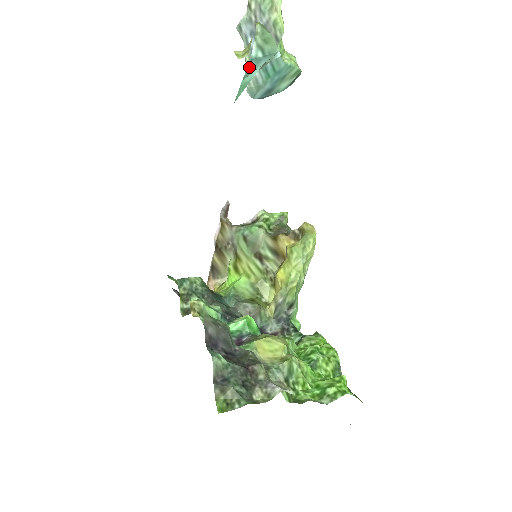
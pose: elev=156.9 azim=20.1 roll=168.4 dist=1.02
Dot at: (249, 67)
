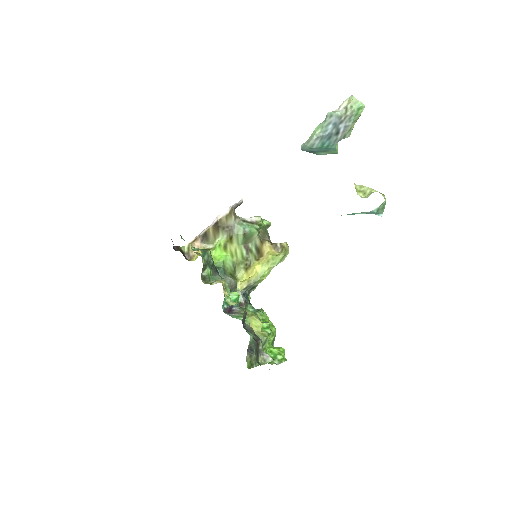
Dot at: (366, 212)
